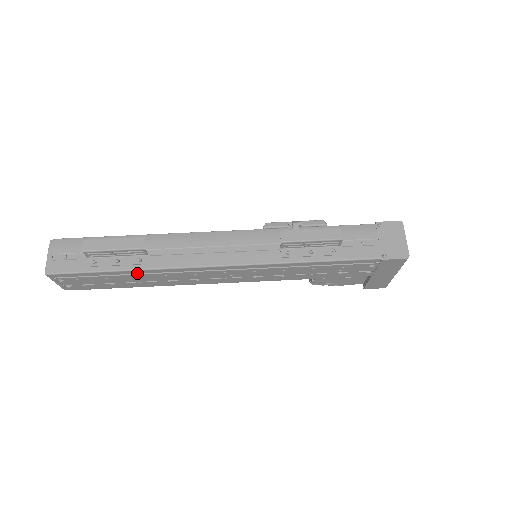
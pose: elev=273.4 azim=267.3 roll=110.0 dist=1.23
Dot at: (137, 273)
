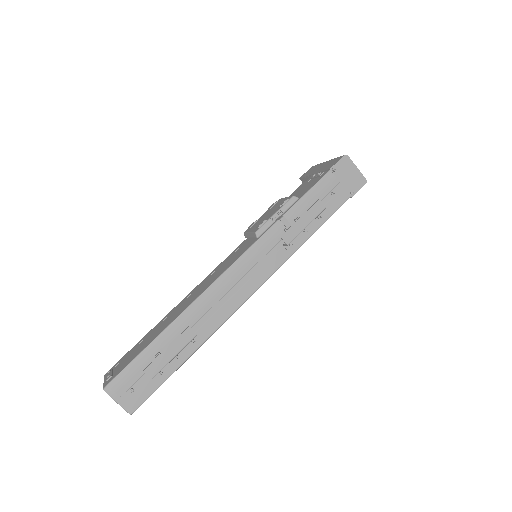
Dot at: occluded
